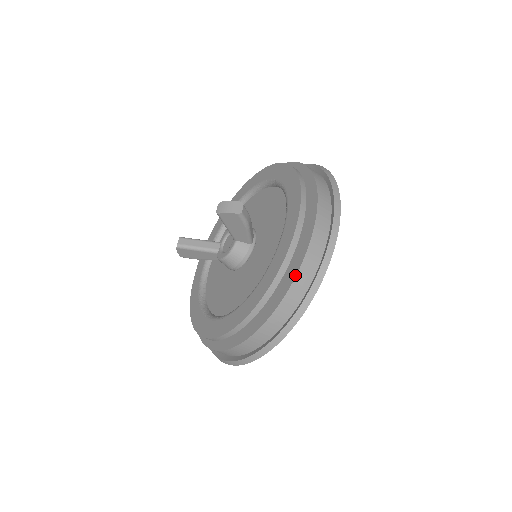
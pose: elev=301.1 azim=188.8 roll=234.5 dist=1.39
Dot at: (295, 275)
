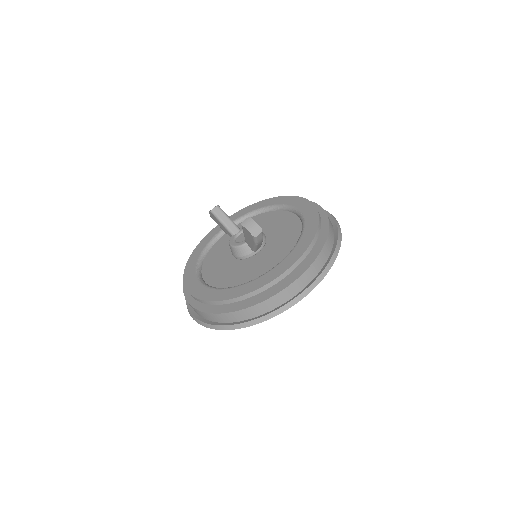
Dot at: (253, 305)
